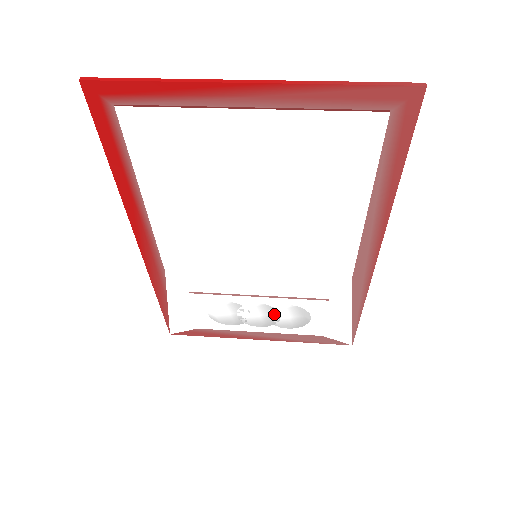
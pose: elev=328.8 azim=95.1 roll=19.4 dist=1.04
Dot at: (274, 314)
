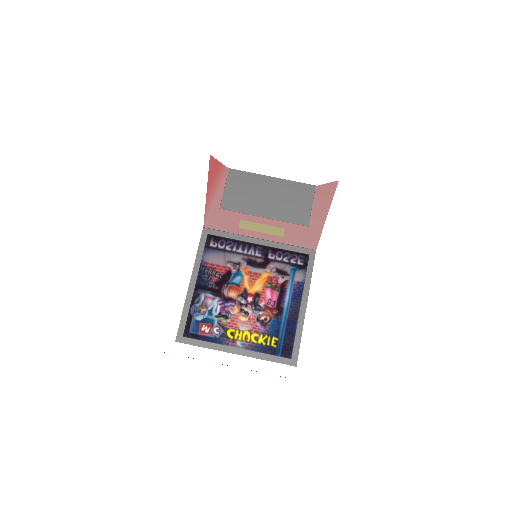
Dot at: (278, 202)
